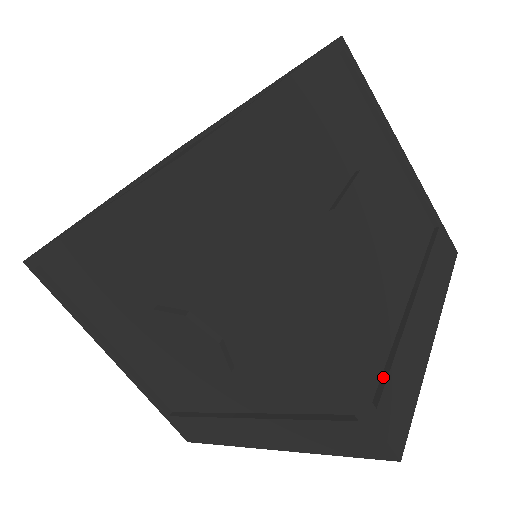
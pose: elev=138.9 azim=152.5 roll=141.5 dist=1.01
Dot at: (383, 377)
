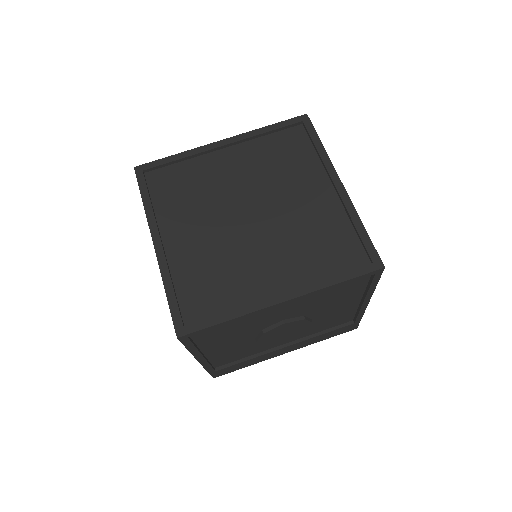
Dot at: occluded
